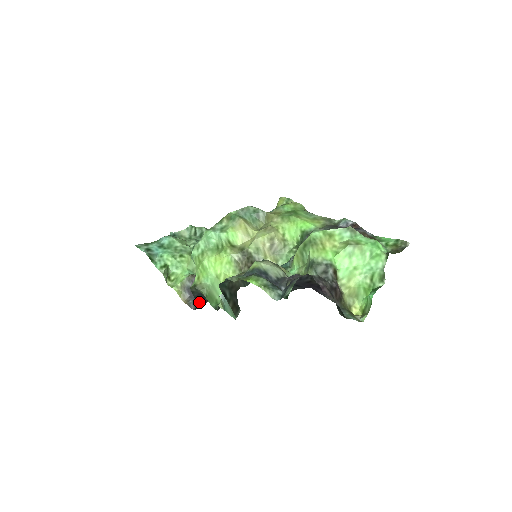
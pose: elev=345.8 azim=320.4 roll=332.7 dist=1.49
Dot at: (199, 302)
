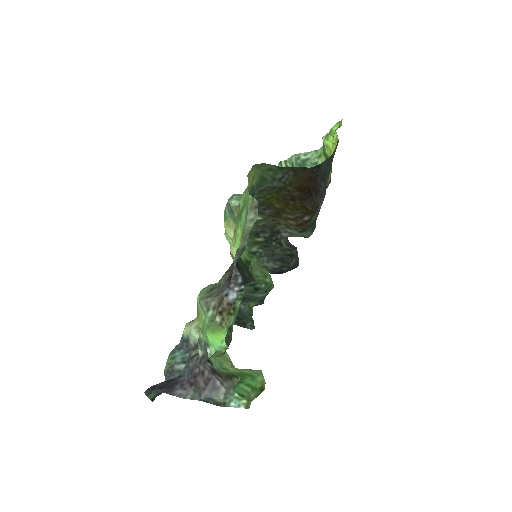
Dot at: (281, 272)
